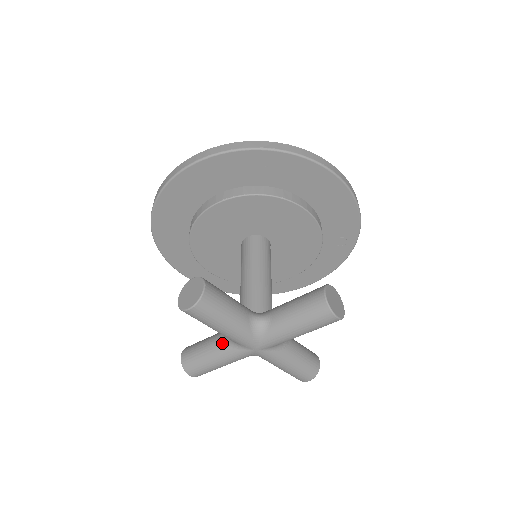
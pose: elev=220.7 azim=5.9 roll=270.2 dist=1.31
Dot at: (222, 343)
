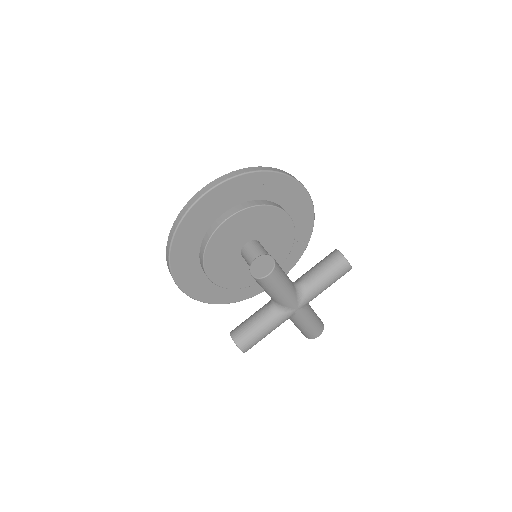
Dot at: (269, 312)
